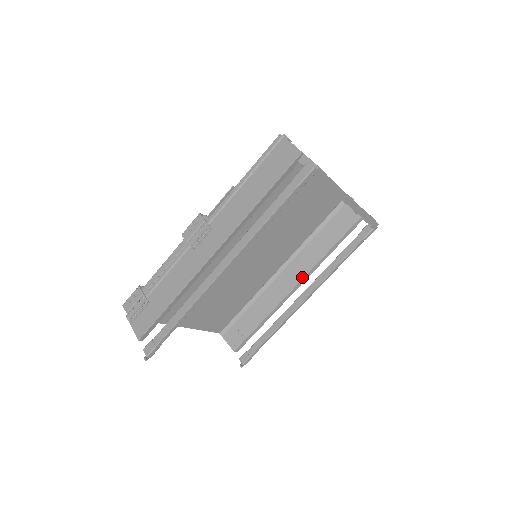
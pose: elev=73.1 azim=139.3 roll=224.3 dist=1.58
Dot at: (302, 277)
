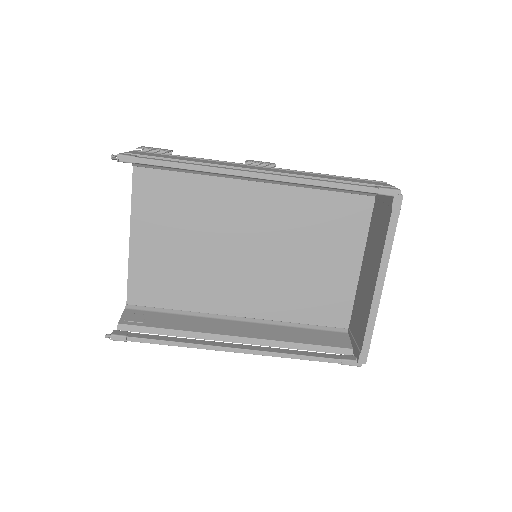
Dot at: (253, 337)
